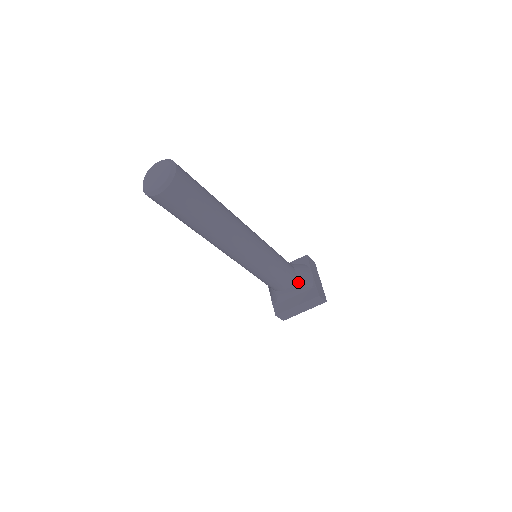
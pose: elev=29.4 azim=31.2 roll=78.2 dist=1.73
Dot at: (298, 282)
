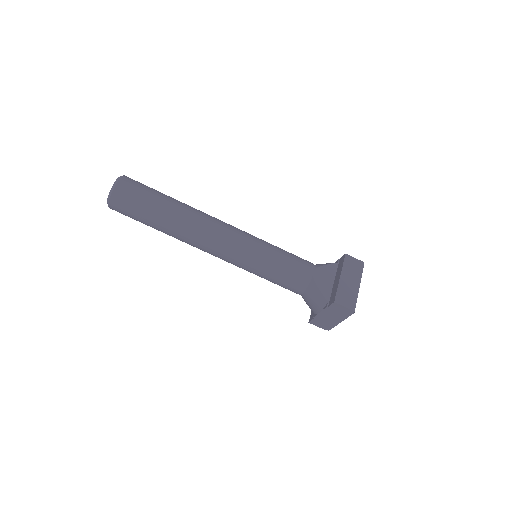
Dot at: (320, 265)
